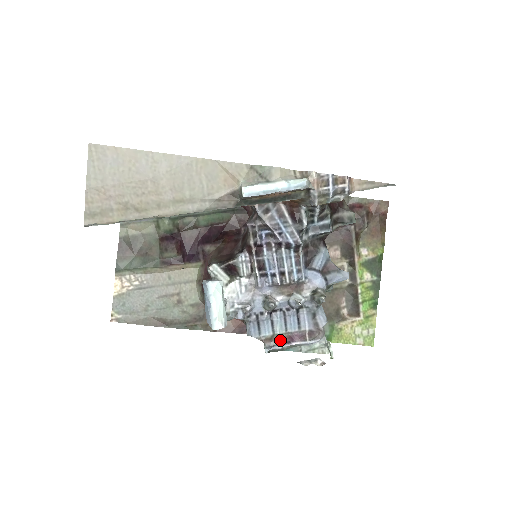
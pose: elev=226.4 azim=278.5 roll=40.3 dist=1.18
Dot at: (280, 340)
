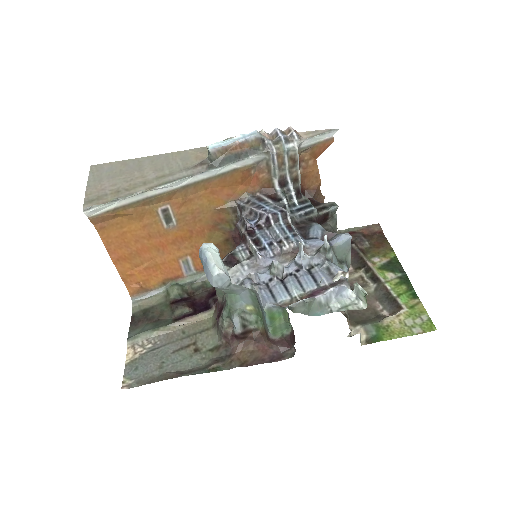
Dot at: occluded
